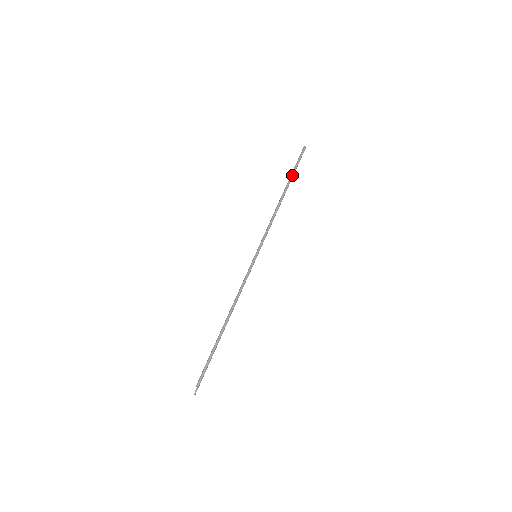
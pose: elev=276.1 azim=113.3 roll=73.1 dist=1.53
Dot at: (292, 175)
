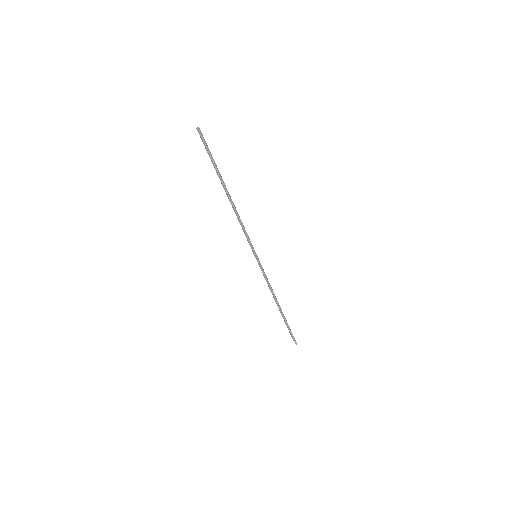
Dot at: (217, 171)
